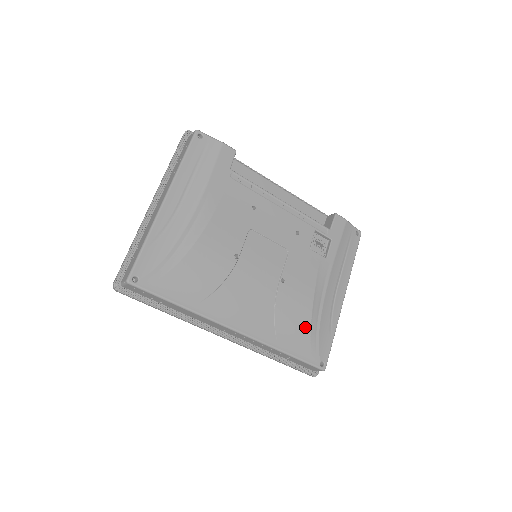
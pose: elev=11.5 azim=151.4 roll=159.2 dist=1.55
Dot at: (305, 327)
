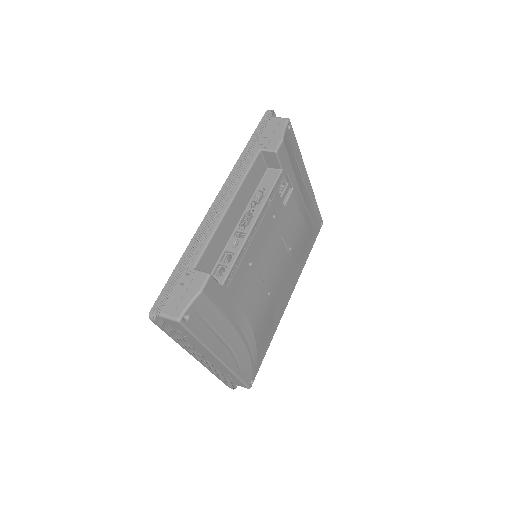
Dot at: (309, 234)
